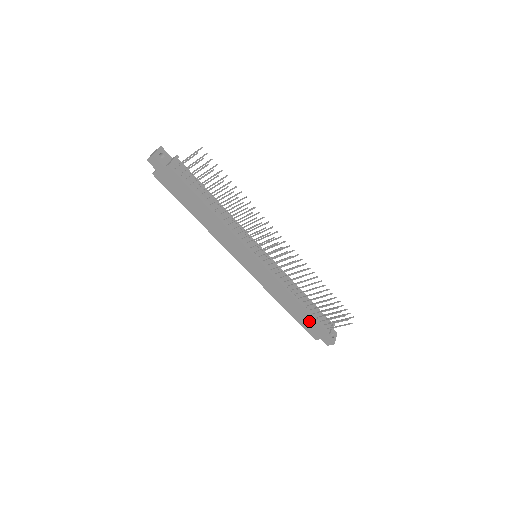
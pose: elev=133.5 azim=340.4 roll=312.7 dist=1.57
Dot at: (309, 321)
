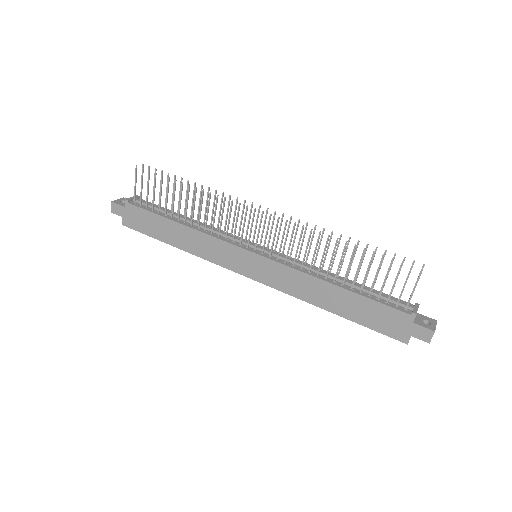
Dot at: (371, 311)
